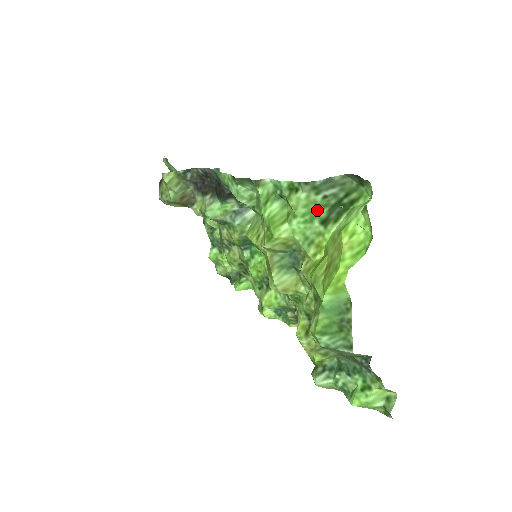
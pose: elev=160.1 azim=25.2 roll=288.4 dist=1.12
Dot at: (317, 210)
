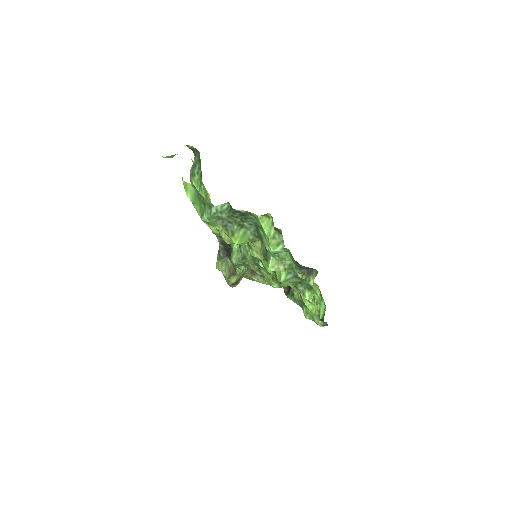
Dot at: (200, 182)
